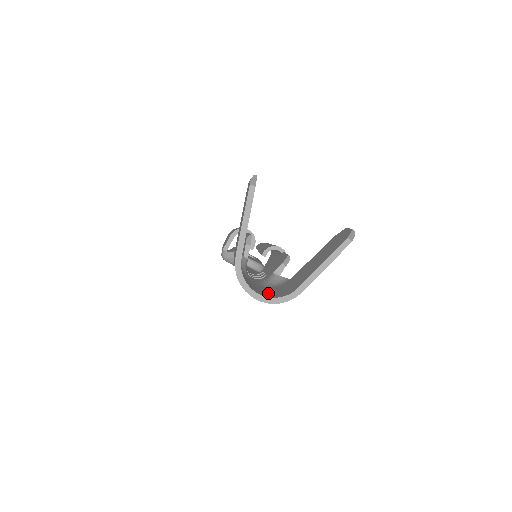
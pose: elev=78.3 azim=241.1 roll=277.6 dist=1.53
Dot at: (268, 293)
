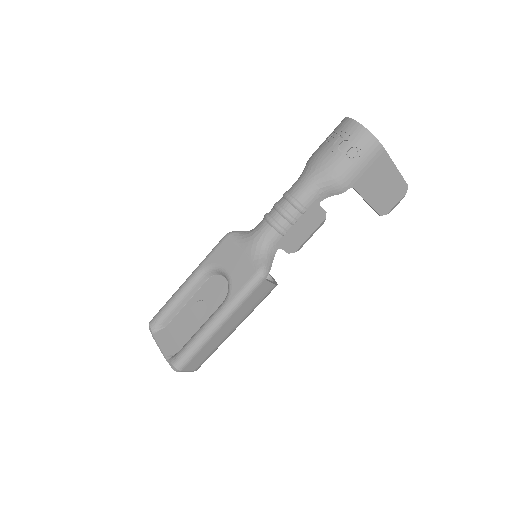
Dot at: (353, 145)
